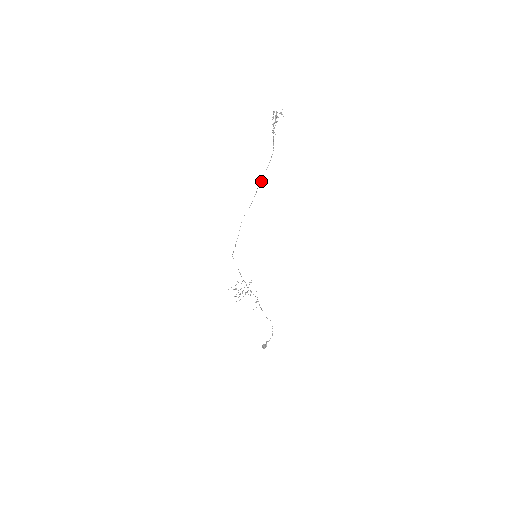
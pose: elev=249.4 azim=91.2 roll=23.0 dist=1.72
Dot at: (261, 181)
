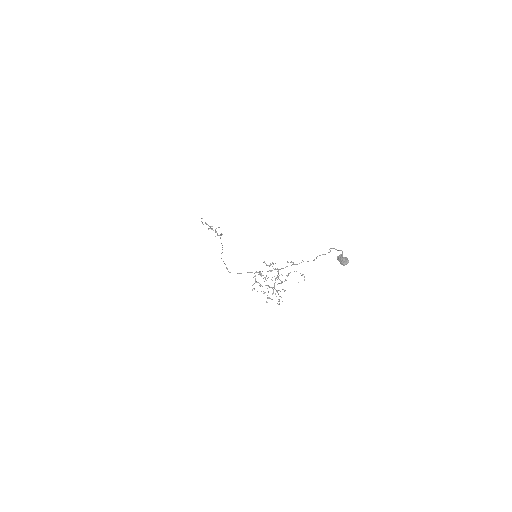
Dot at: occluded
